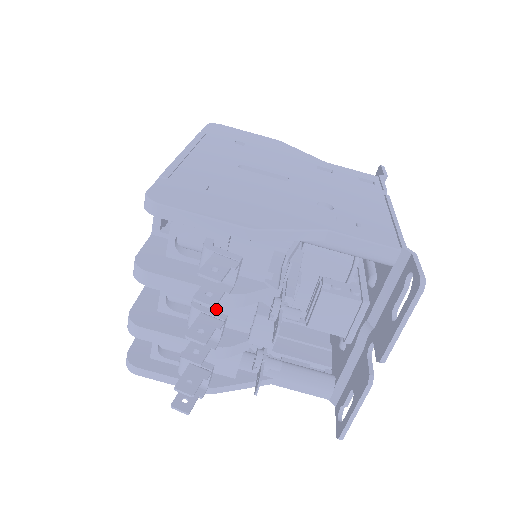
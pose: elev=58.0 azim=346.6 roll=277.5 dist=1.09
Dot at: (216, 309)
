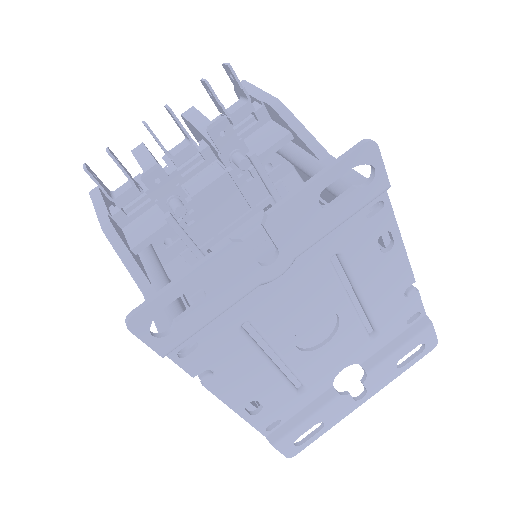
Dot at: occluded
